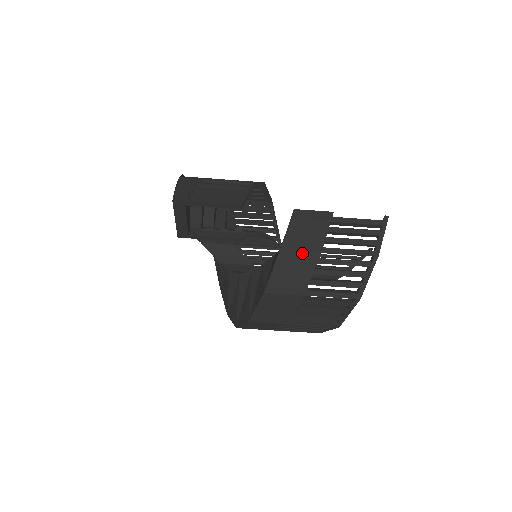
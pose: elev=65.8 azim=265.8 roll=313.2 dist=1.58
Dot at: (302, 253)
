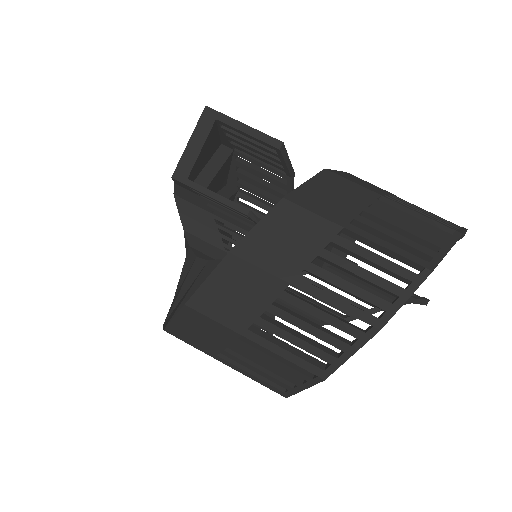
Dot at: (354, 184)
